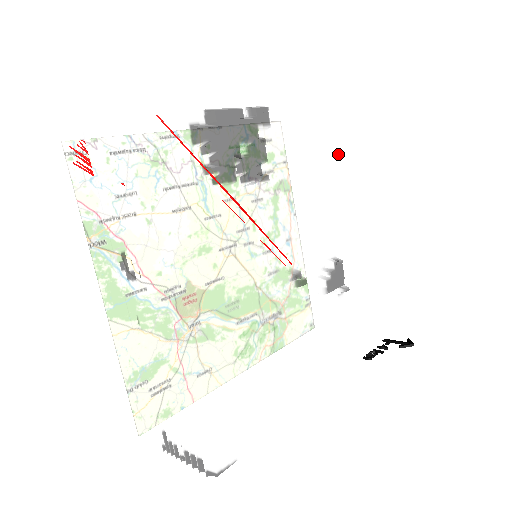
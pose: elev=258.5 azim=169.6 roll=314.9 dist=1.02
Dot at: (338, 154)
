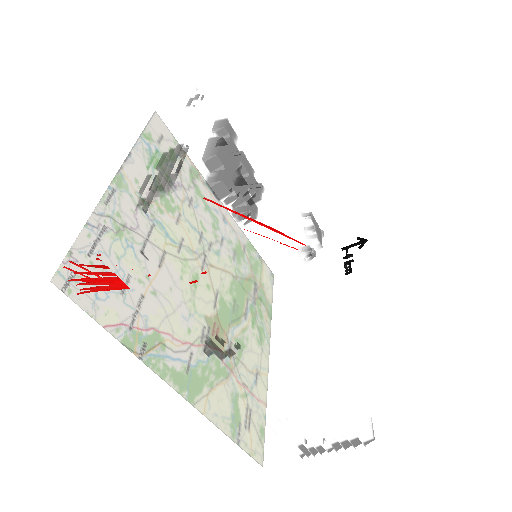
Dot at: (257, 122)
